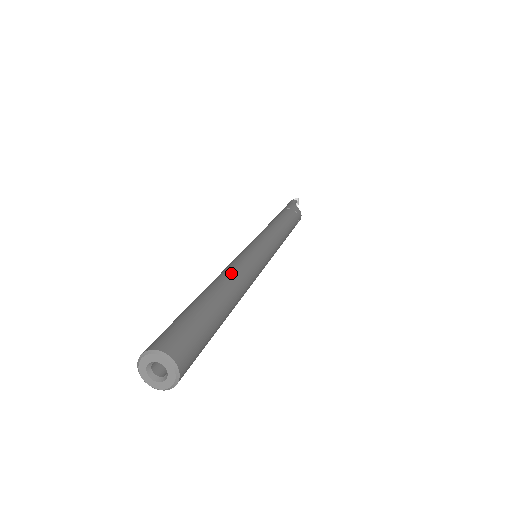
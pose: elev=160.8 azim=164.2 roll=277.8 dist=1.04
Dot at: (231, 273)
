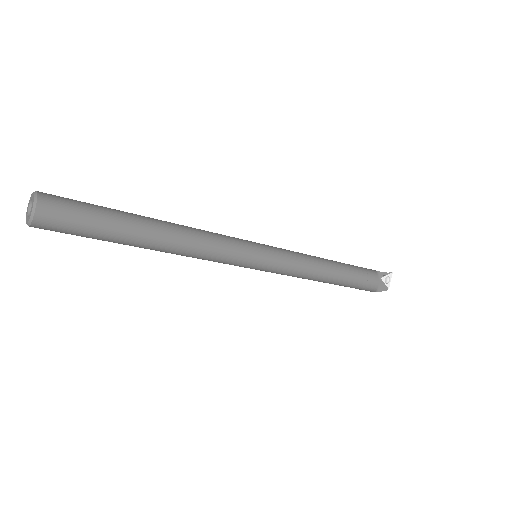
Dot at: (187, 226)
